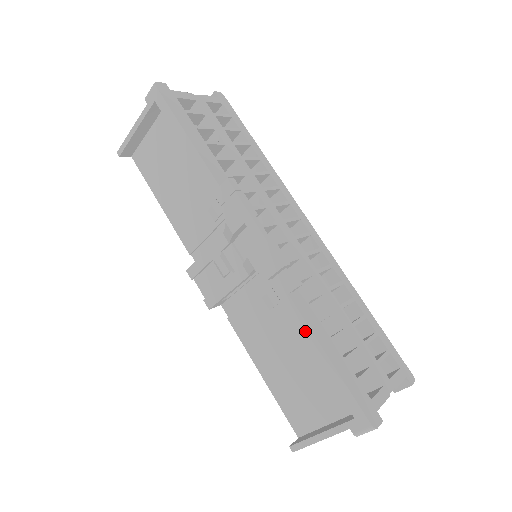
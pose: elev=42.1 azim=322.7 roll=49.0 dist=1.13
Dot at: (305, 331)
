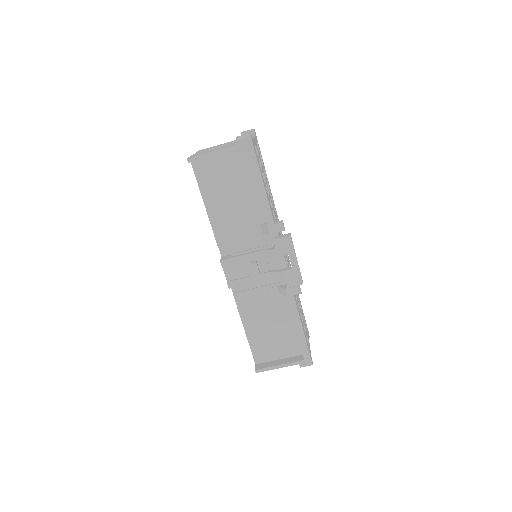
Dot at: (296, 316)
